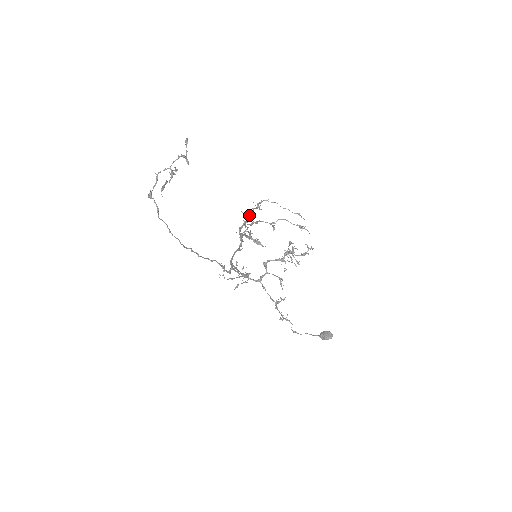
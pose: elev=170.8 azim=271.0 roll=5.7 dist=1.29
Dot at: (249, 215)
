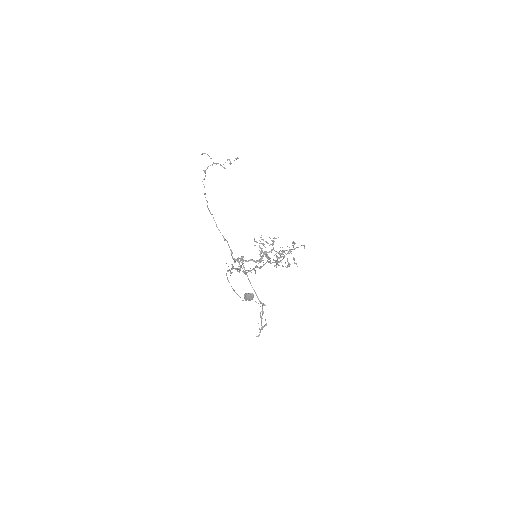
Dot at: (273, 240)
